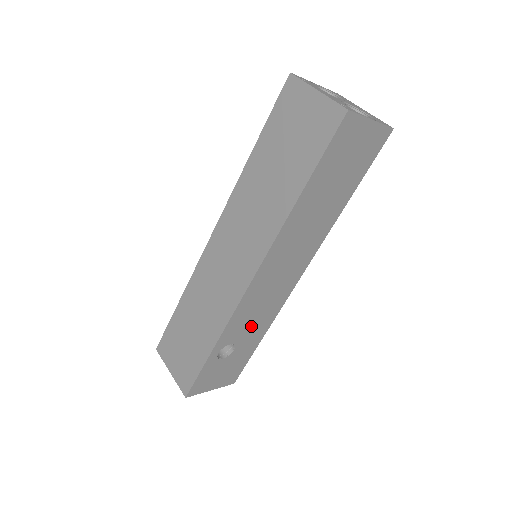
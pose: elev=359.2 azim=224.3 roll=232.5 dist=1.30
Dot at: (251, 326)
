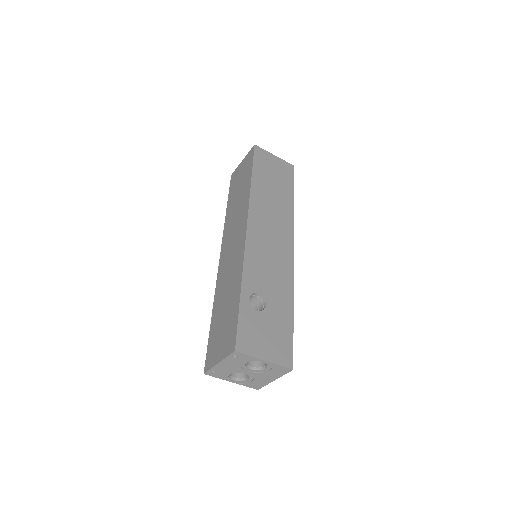
Dot at: (271, 283)
